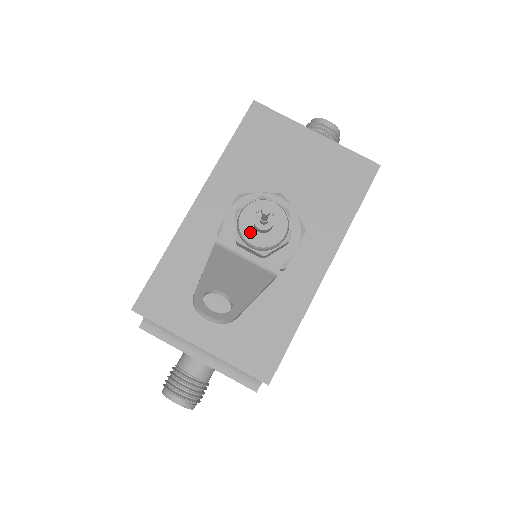
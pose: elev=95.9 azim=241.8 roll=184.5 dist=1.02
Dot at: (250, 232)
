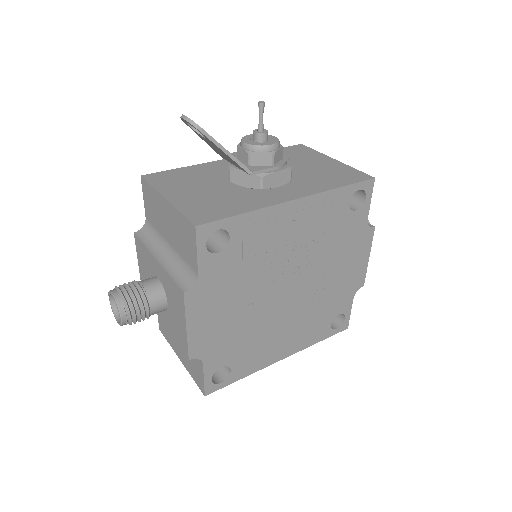
Dot at: (248, 139)
